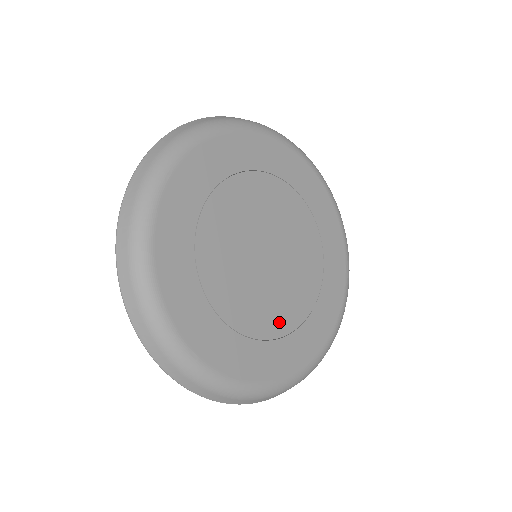
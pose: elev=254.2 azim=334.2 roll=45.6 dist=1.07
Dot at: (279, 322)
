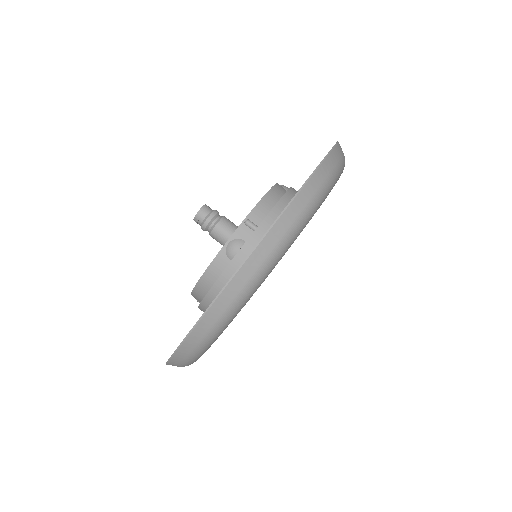
Dot at: occluded
